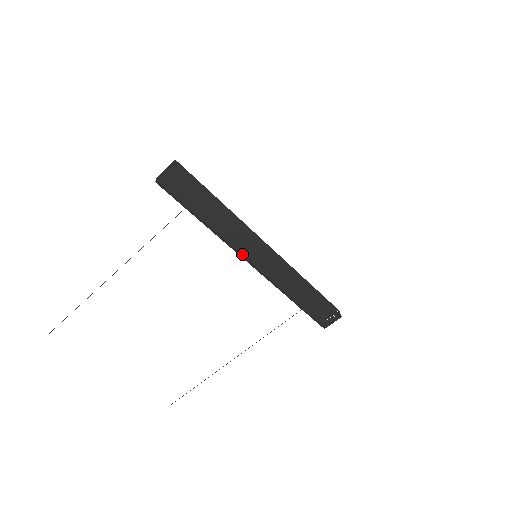
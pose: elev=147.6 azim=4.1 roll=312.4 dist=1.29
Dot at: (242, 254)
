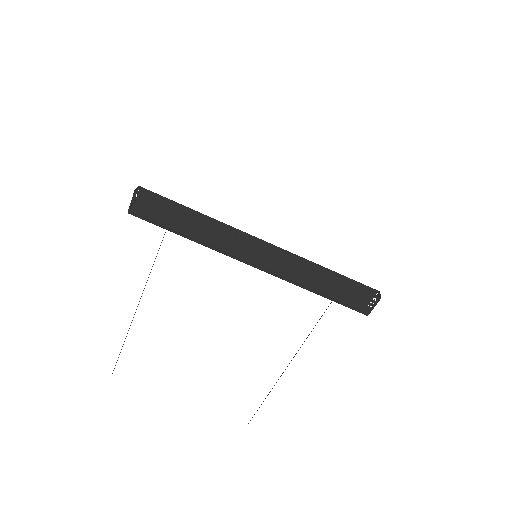
Dot at: (239, 258)
